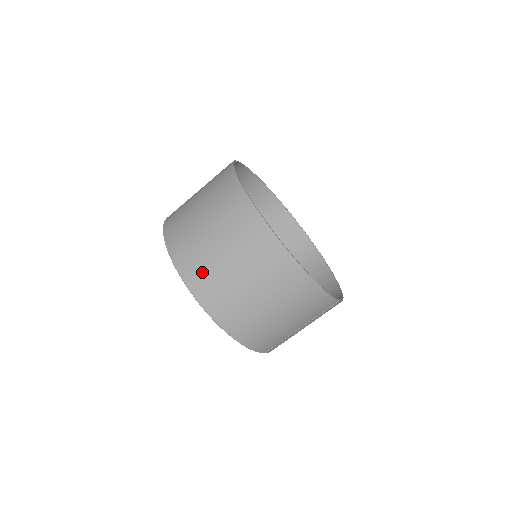
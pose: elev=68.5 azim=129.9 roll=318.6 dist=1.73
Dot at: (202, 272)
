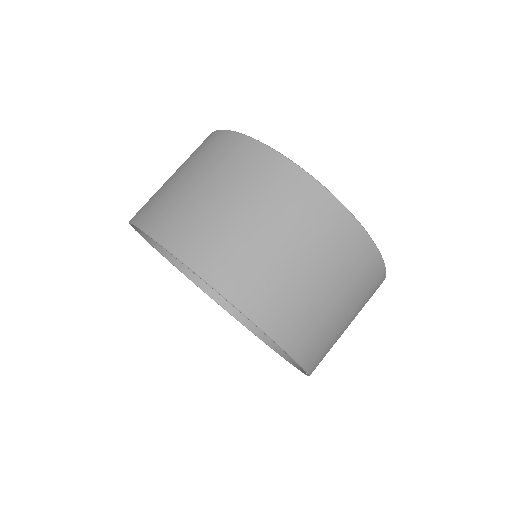
Dot at: (255, 279)
